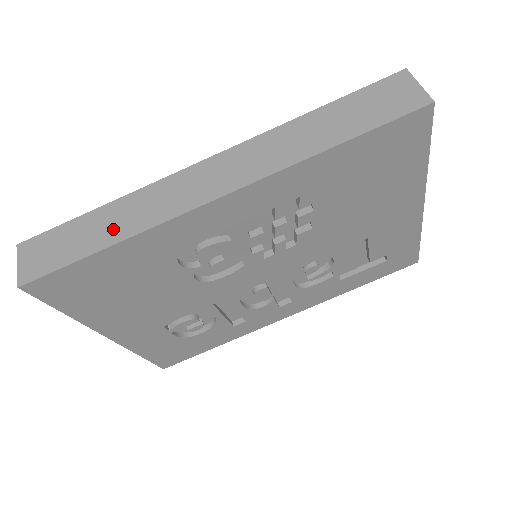
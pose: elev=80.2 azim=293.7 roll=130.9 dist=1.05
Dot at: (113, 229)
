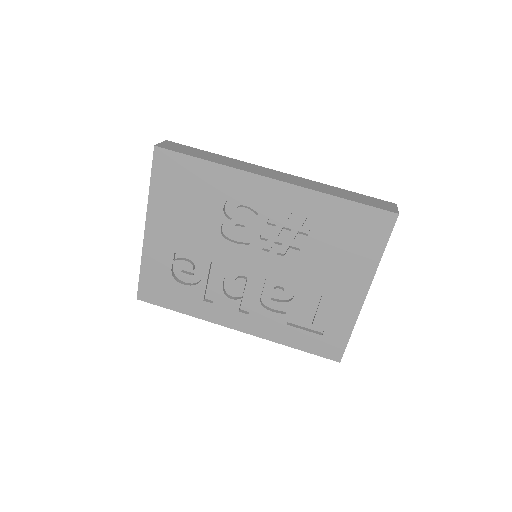
Dot at: (216, 159)
